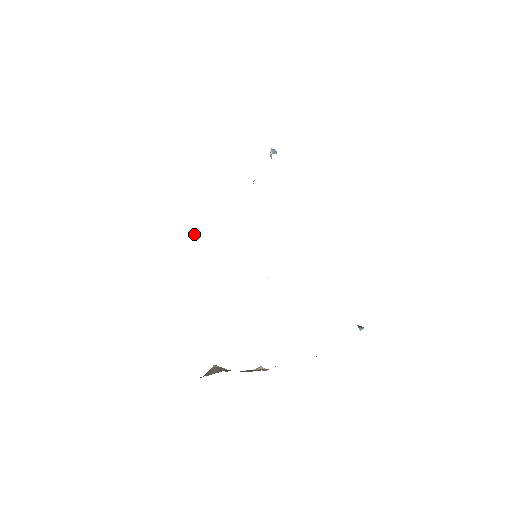
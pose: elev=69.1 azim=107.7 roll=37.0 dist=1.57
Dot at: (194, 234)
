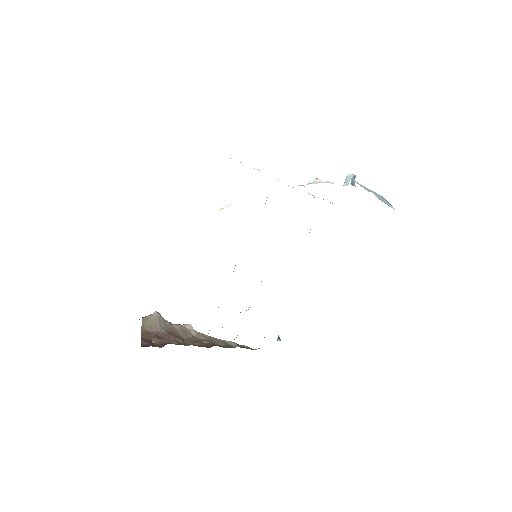
Dot at: (221, 208)
